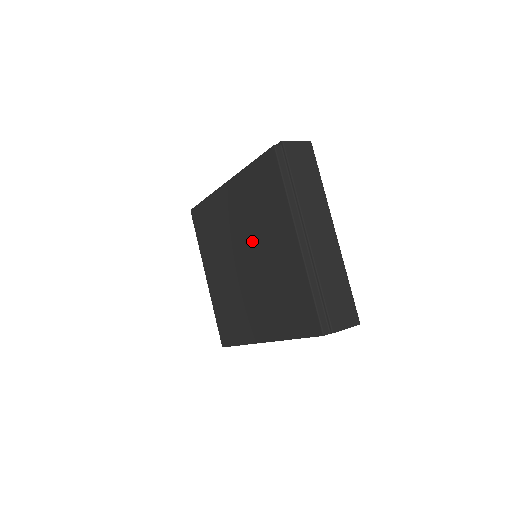
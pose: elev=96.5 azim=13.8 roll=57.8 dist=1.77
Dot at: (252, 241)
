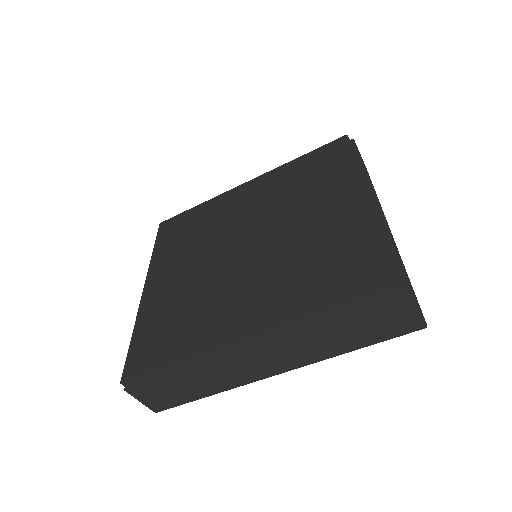
Dot at: (274, 219)
